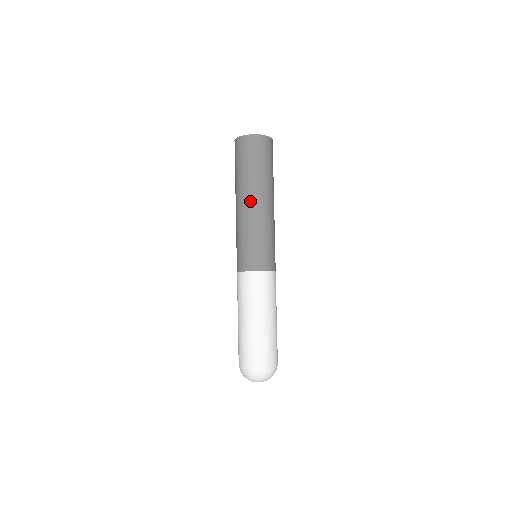
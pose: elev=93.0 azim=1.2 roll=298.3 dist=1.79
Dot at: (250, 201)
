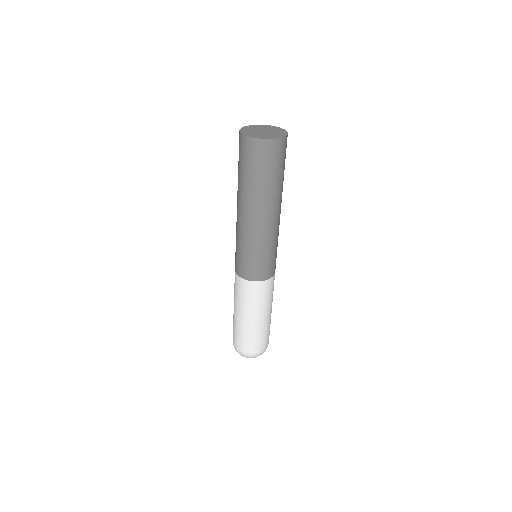
Dot at: (271, 215)
